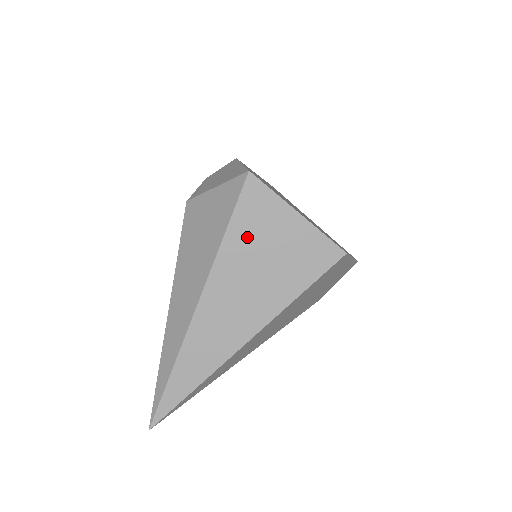
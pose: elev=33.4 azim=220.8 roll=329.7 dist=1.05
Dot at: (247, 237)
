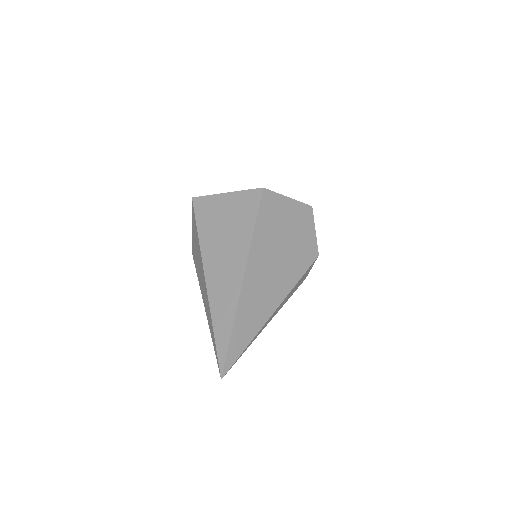
Dot at: (209, 225)
